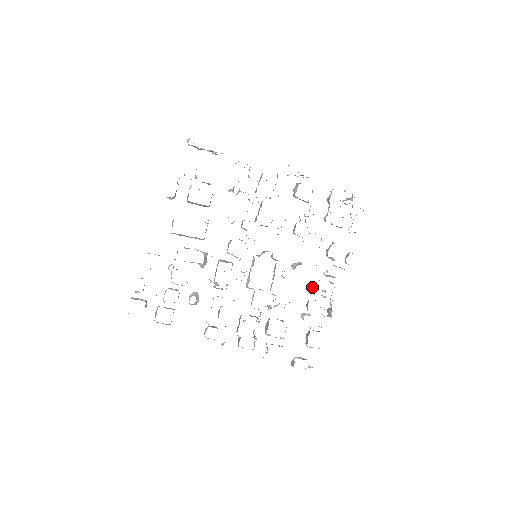
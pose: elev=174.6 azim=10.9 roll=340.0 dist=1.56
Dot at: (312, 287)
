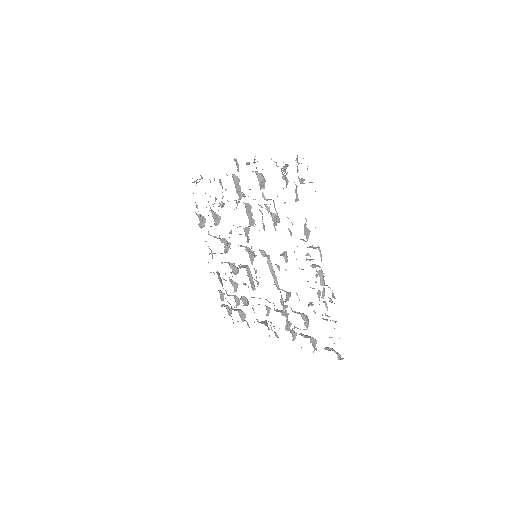
Dot at: occluded
